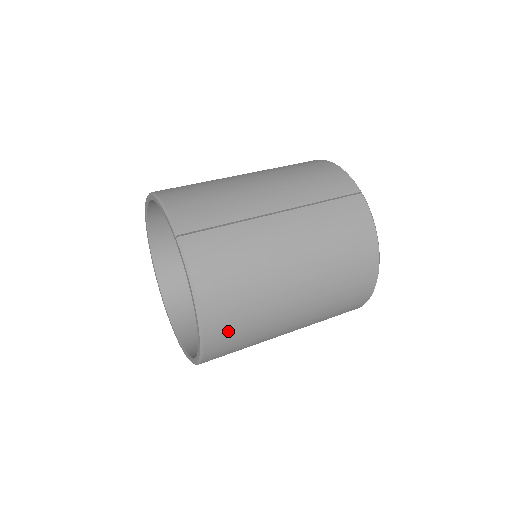
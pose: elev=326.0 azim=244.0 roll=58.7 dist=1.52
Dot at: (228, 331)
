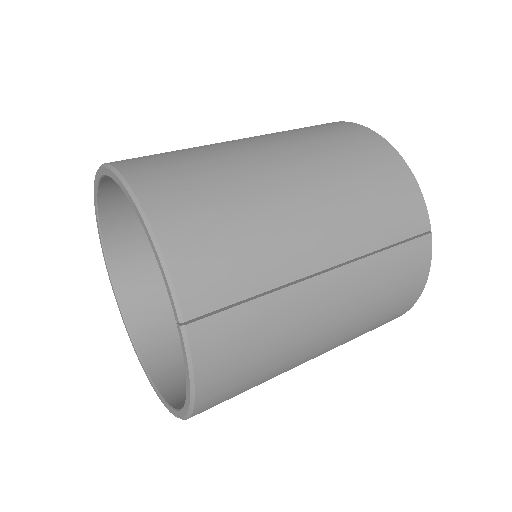
Dot at: occluded
